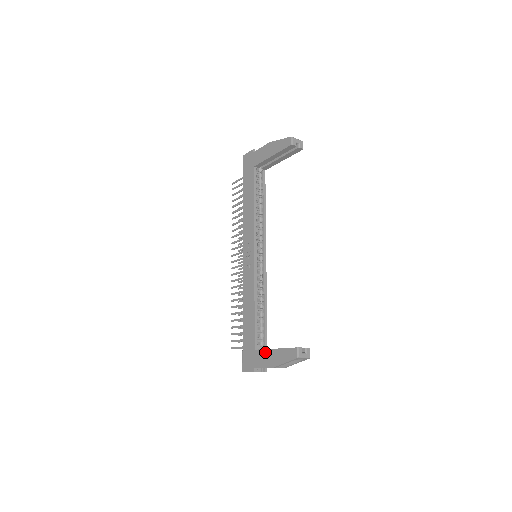
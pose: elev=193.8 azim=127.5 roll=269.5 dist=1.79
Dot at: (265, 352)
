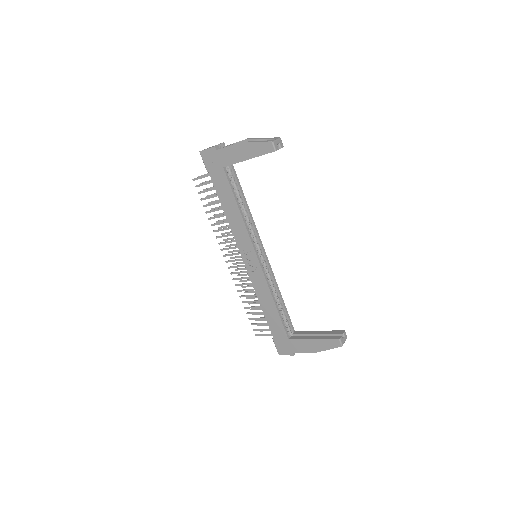
Dot at: (302, 341)
